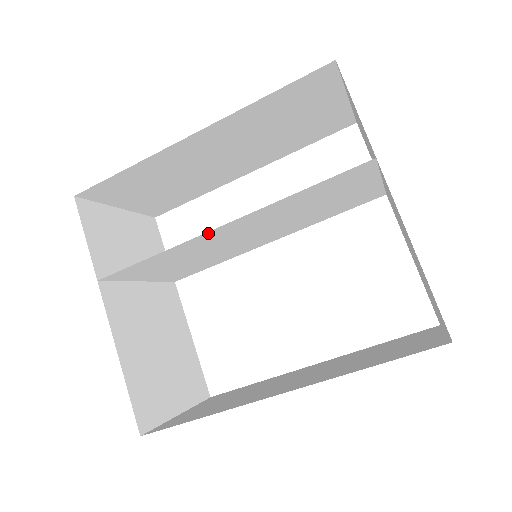
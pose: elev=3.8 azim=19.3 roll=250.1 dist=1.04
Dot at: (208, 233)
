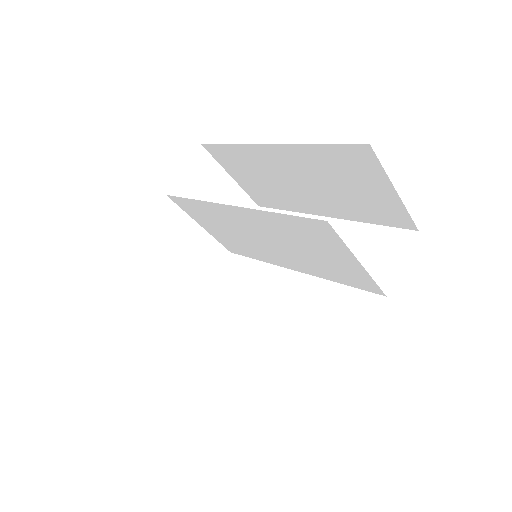
Dot at: (224, 206)
